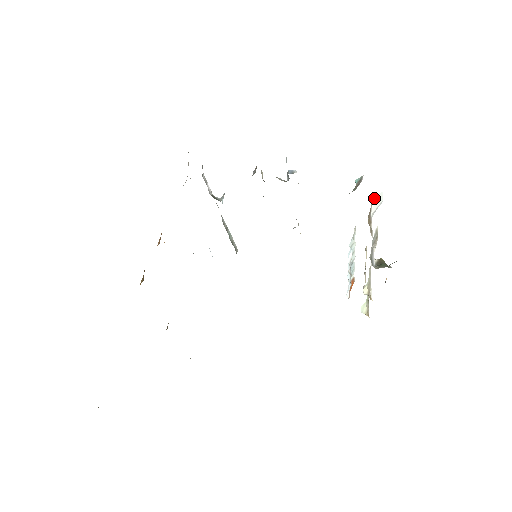
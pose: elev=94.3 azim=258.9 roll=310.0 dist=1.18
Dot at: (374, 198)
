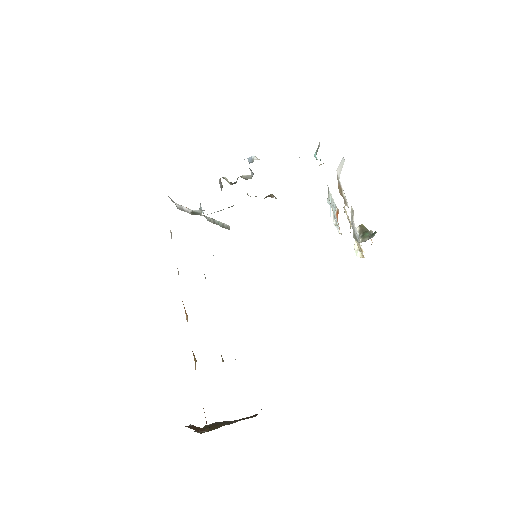
Dot at: (337, 169)
